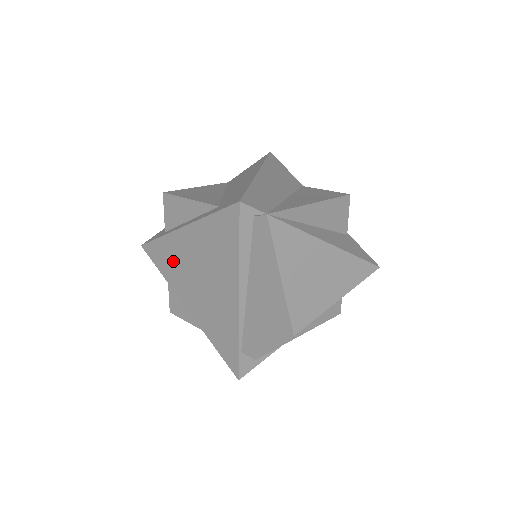
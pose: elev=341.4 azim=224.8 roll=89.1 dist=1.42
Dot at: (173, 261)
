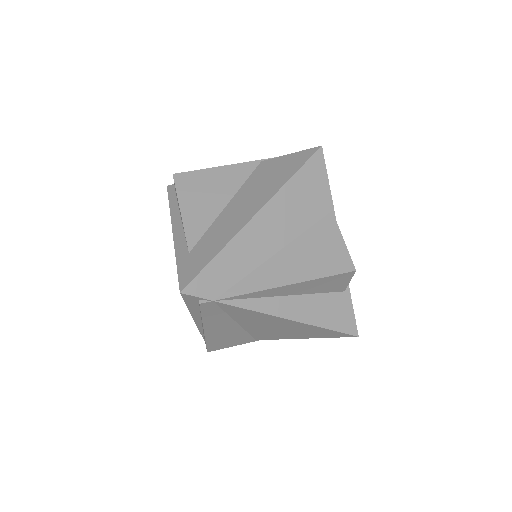
Dot at: occluded
